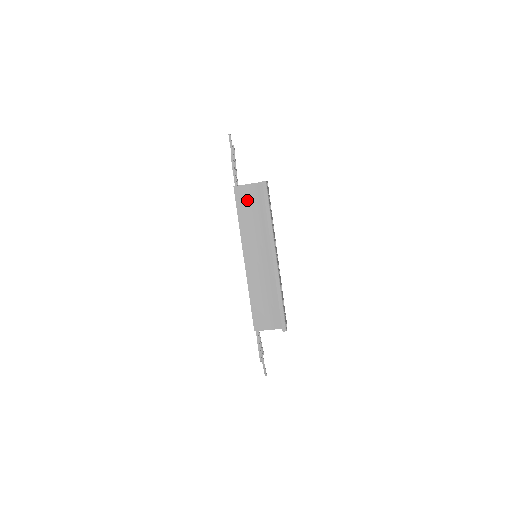
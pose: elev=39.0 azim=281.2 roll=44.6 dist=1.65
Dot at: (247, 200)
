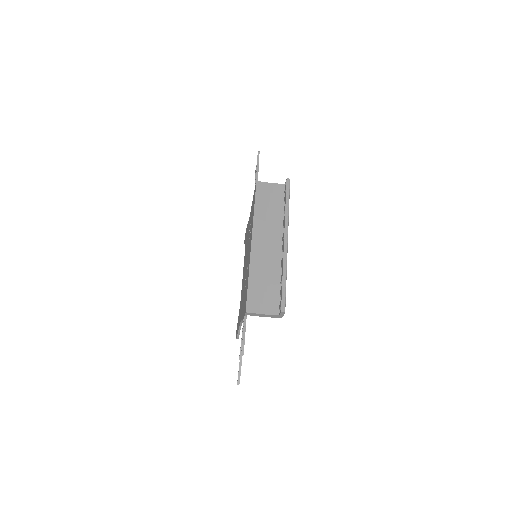
Dot at: (266, 194)
